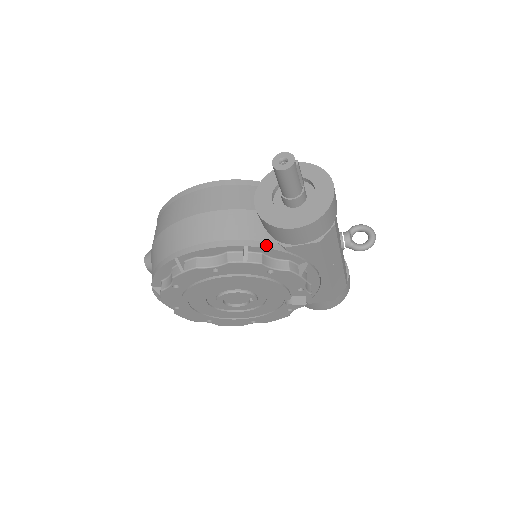
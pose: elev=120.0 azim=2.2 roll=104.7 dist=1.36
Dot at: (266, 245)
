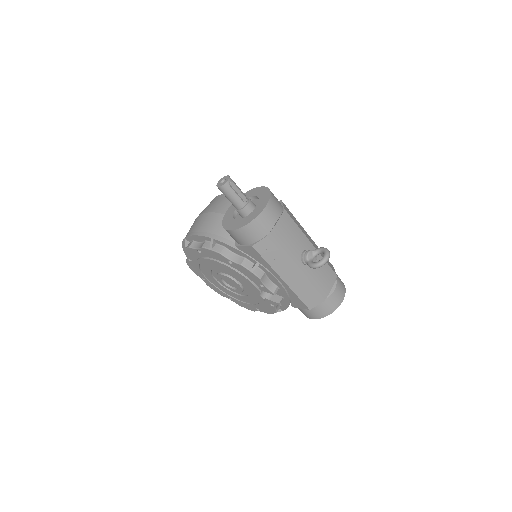
Dot at: (225, 241)
